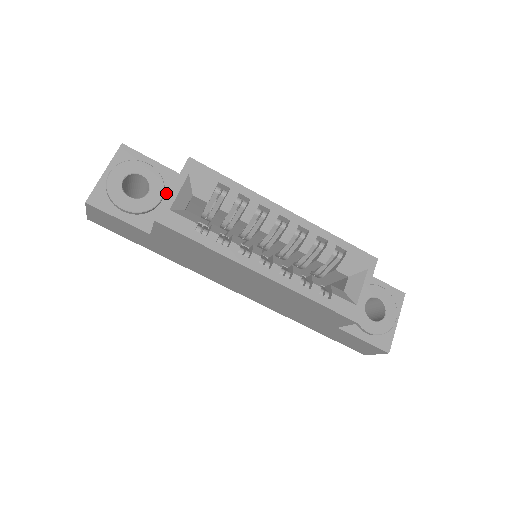
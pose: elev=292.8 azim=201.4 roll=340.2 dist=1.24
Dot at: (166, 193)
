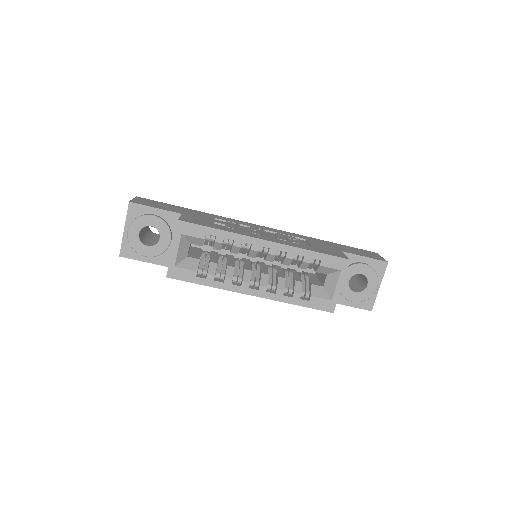
Dot at: (173, 233)
